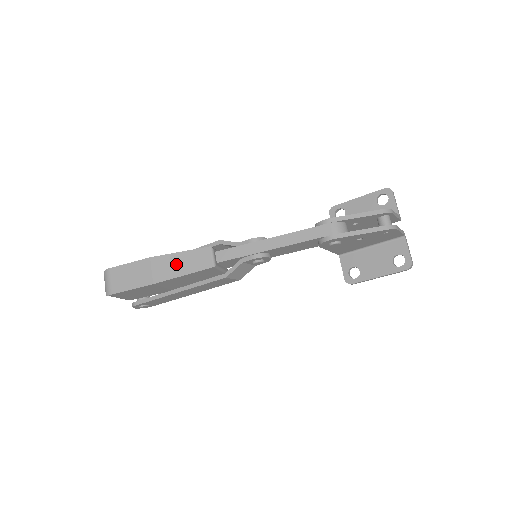
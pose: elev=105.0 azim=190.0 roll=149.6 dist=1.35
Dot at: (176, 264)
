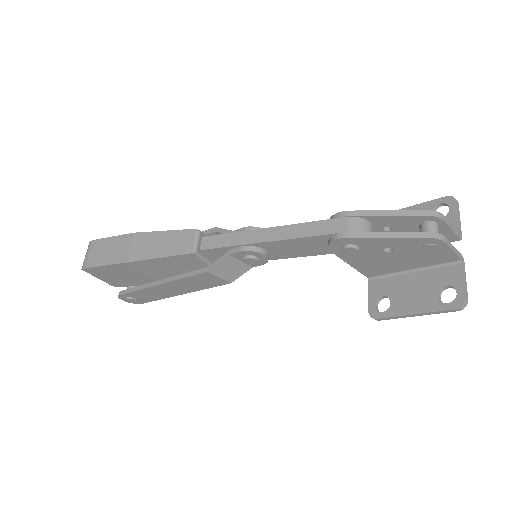
Dot at: (155, 244)
